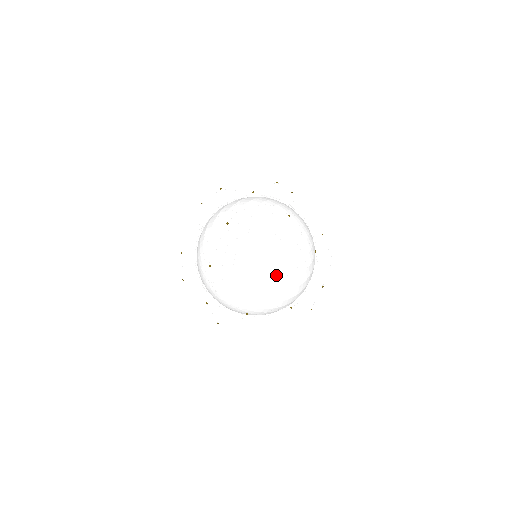
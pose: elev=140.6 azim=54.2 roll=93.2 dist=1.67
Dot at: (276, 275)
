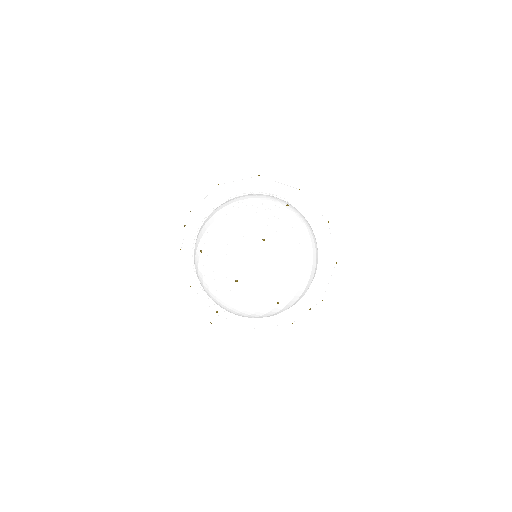
Dot at: occluded
